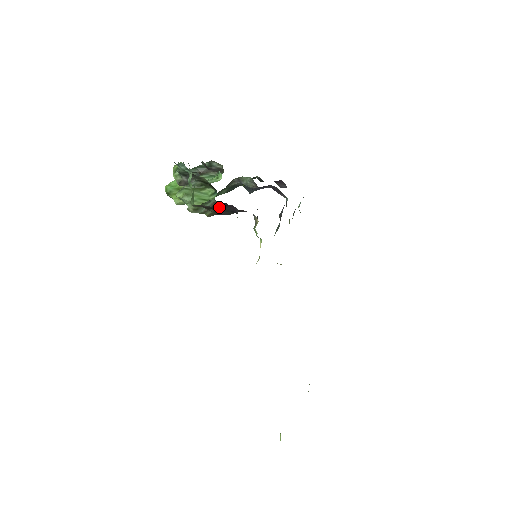
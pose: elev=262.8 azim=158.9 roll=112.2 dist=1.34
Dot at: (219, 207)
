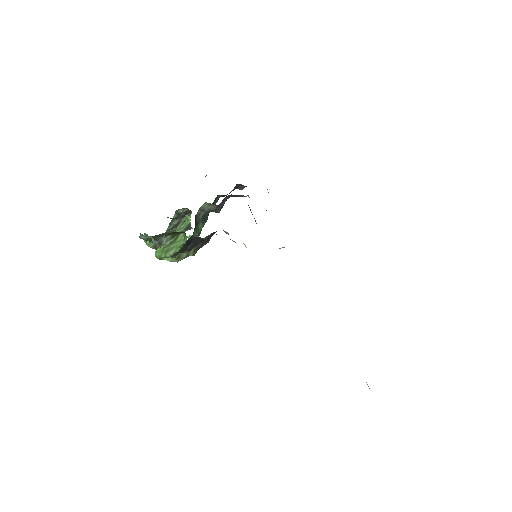
Dot at: (187, 246)
